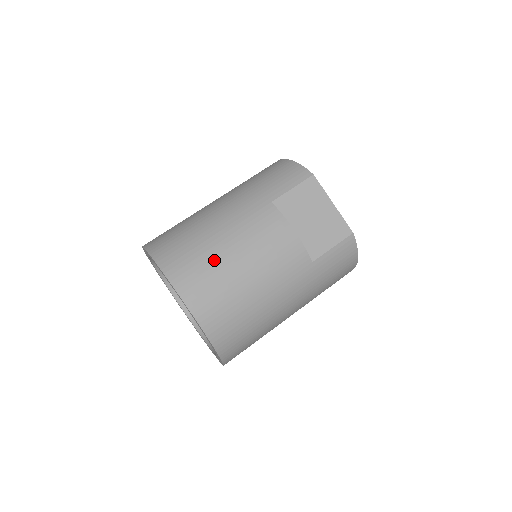
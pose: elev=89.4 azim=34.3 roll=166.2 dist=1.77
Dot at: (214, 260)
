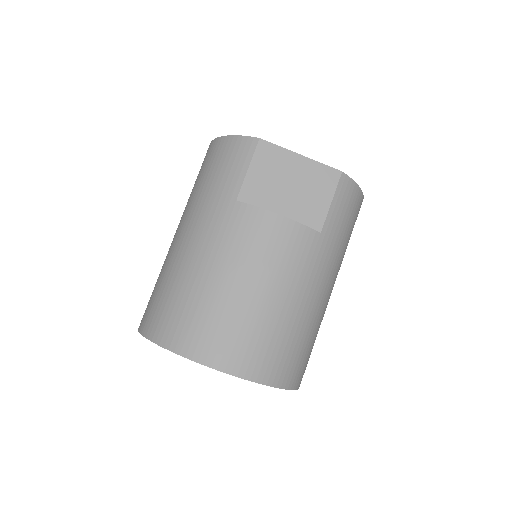
Dot at: (220, 306)
